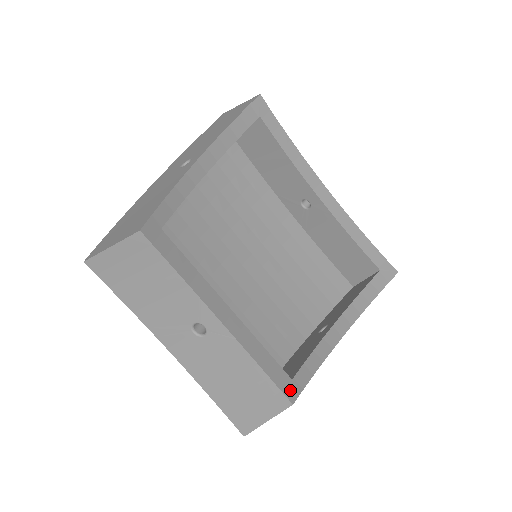
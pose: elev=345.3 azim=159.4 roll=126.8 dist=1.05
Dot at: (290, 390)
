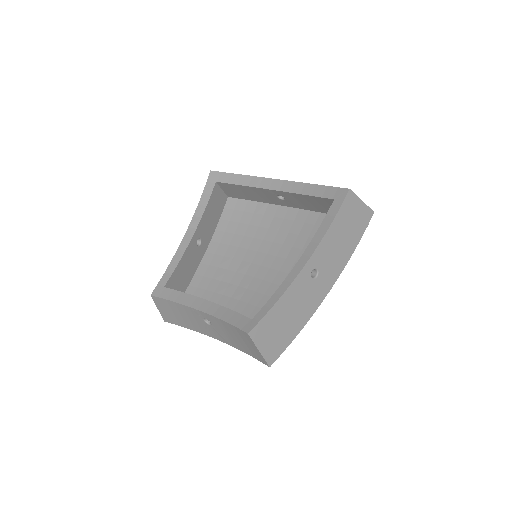
Dot at: (248, 326)
